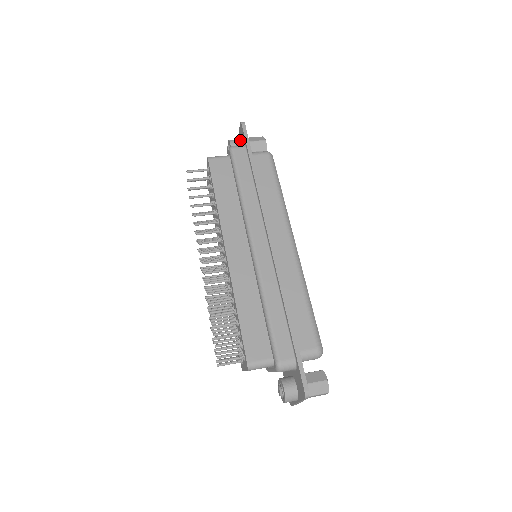
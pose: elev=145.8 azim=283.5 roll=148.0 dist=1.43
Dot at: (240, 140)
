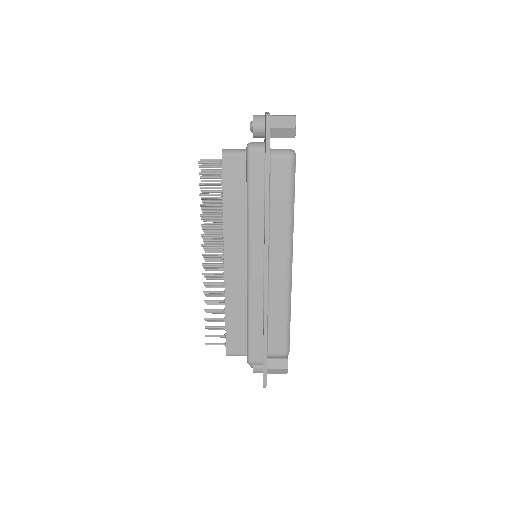
Dot at: (265, 124)
